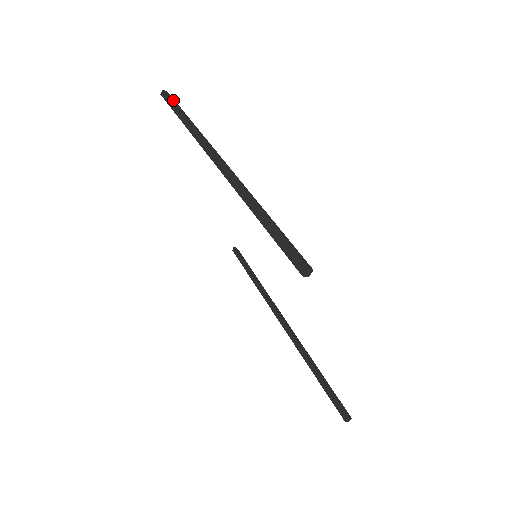
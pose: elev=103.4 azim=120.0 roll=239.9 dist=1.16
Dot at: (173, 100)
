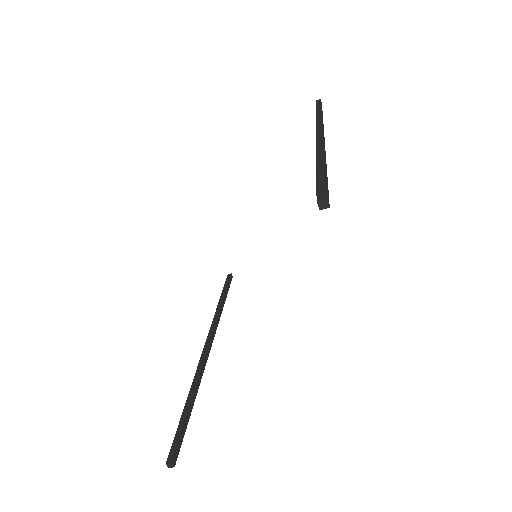
Dot at: occluded
